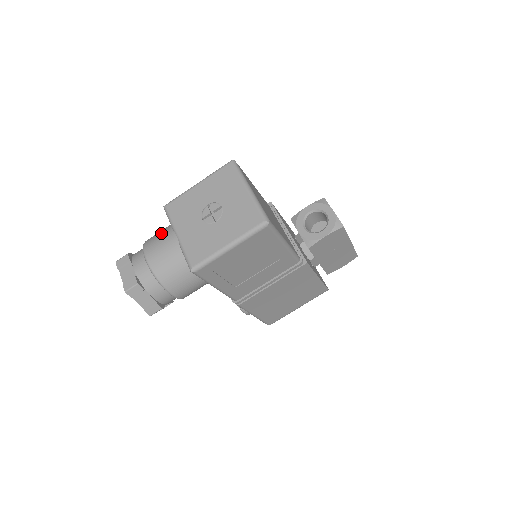
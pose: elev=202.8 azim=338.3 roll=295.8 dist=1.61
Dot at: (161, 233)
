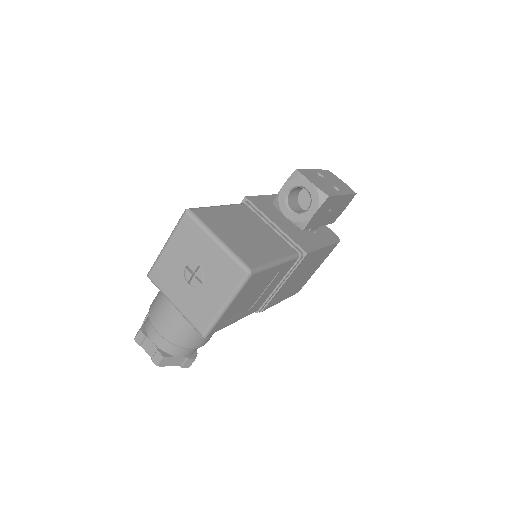
Dot at: (158, 302)
